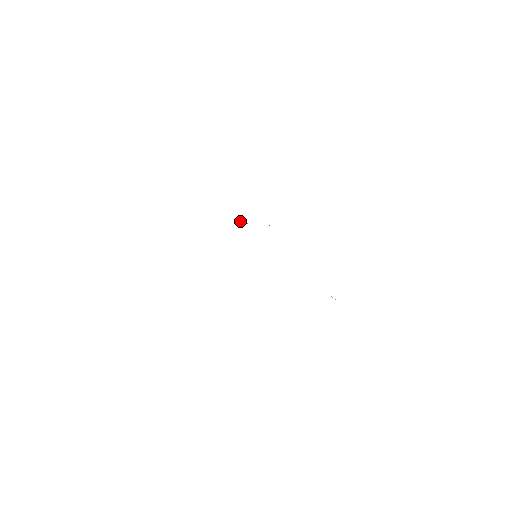
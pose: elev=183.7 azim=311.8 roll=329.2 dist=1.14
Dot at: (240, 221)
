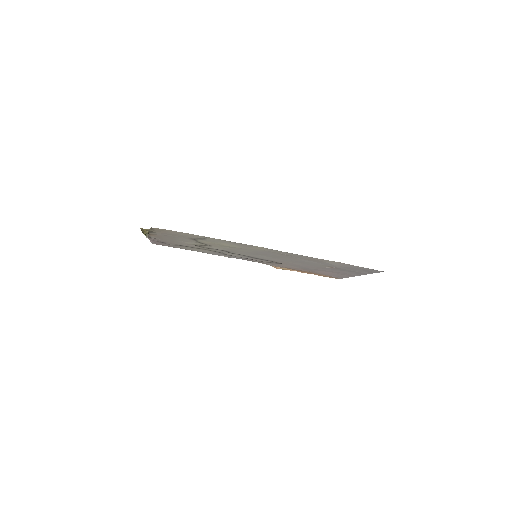
Dot at: (274, 267)
